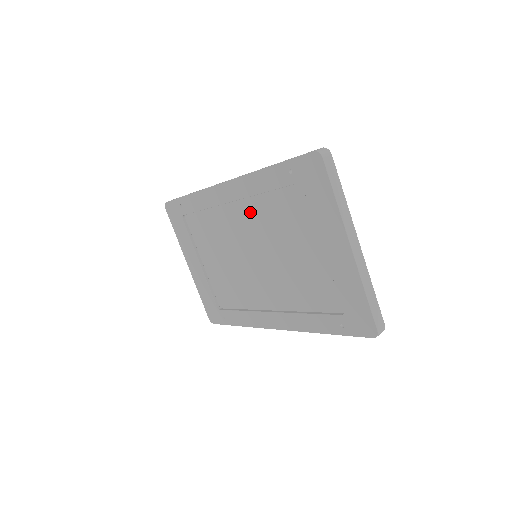
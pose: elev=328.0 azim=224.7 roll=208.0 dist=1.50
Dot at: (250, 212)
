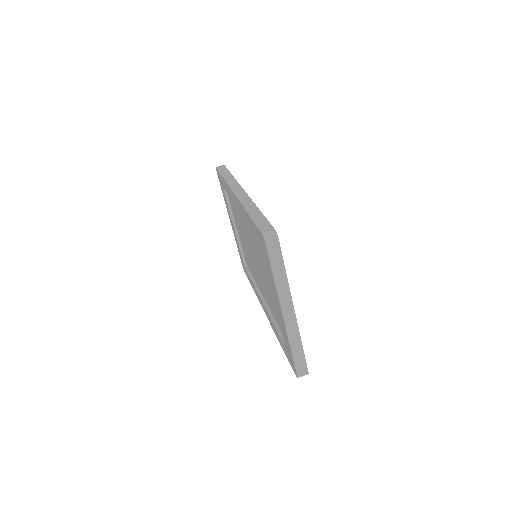
Dot at: (248, 227)
